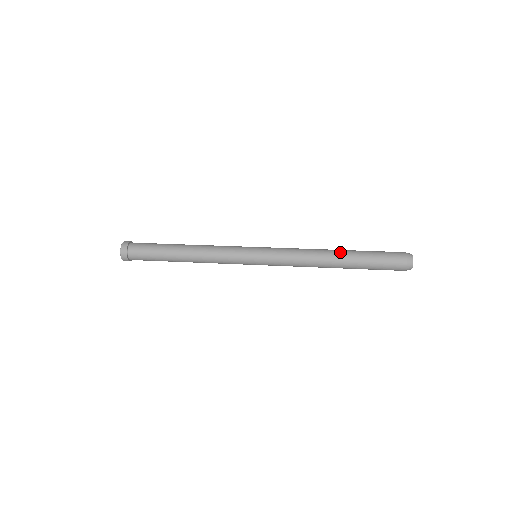
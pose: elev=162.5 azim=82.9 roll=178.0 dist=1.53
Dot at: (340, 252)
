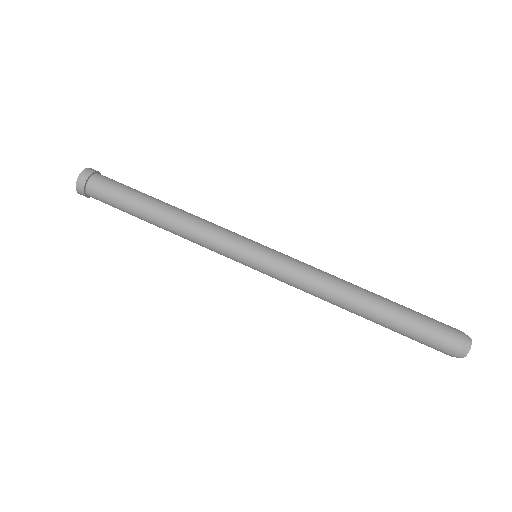
Dot at: (366, 313)
